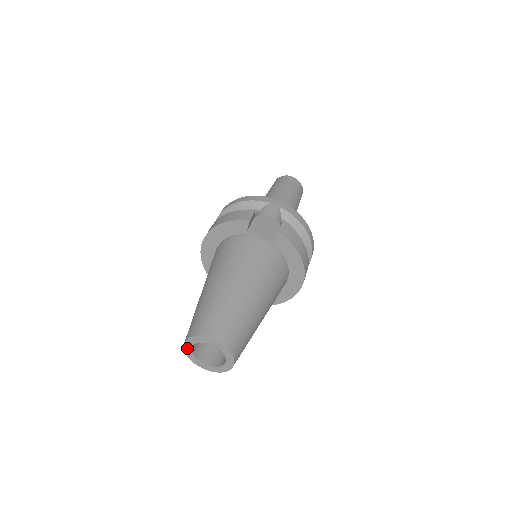
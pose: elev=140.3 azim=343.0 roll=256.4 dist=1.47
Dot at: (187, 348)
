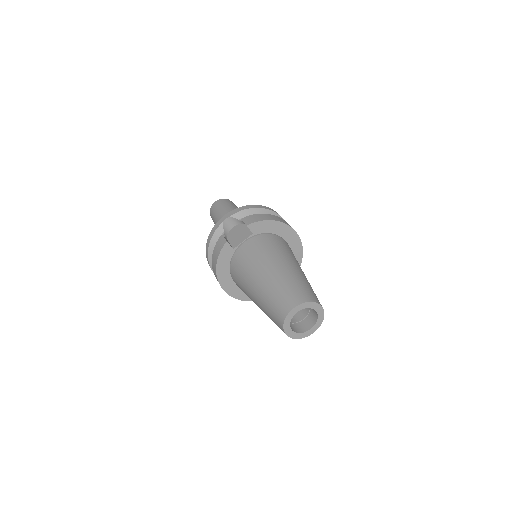
Dot at: (290, 334)
